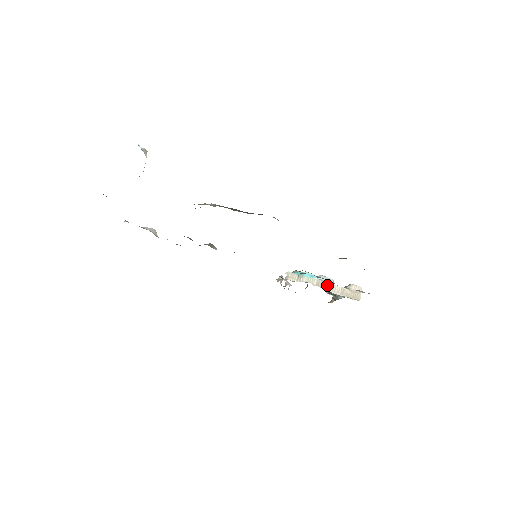
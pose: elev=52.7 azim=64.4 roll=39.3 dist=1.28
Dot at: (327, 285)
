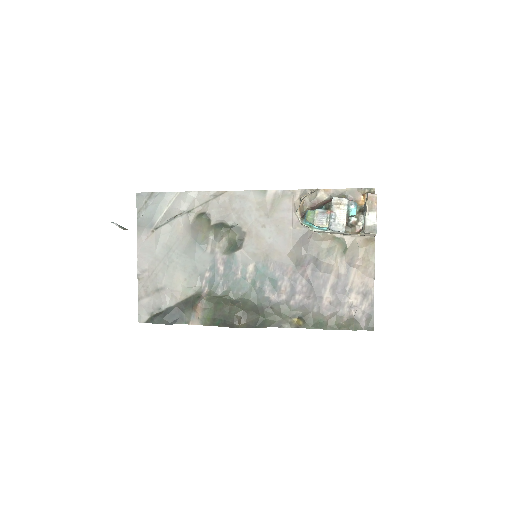
Dot at: (338, 233)
